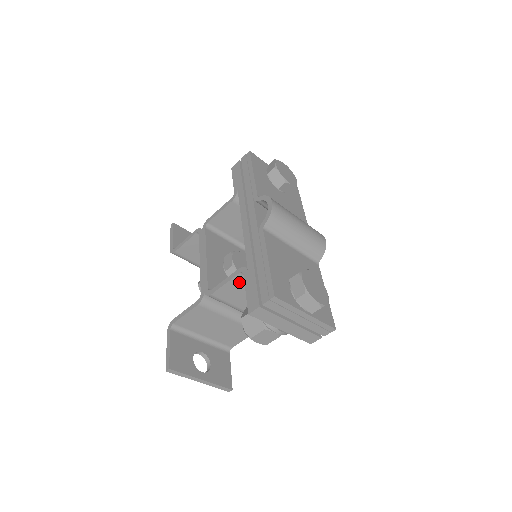
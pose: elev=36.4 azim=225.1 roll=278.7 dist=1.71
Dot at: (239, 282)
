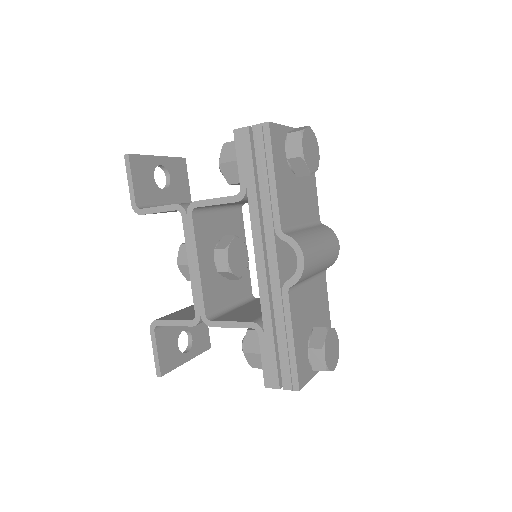
Dot at: occluded
